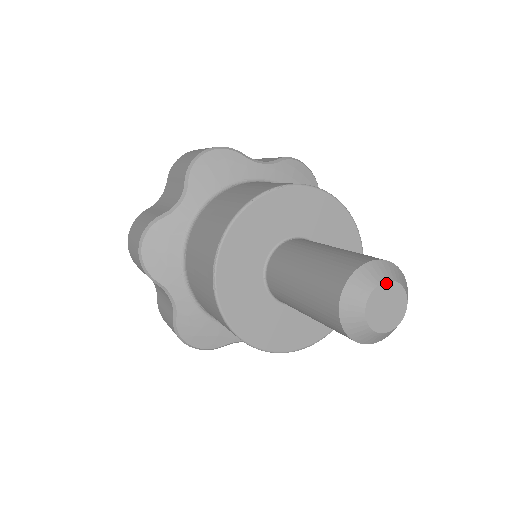
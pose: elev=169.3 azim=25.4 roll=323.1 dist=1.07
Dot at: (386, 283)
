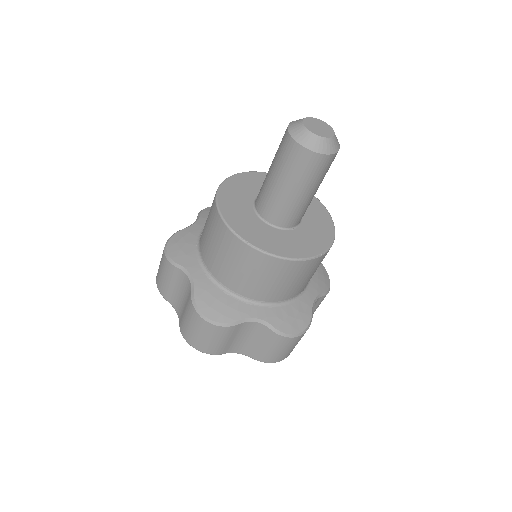
Dot at: (328, 125)
